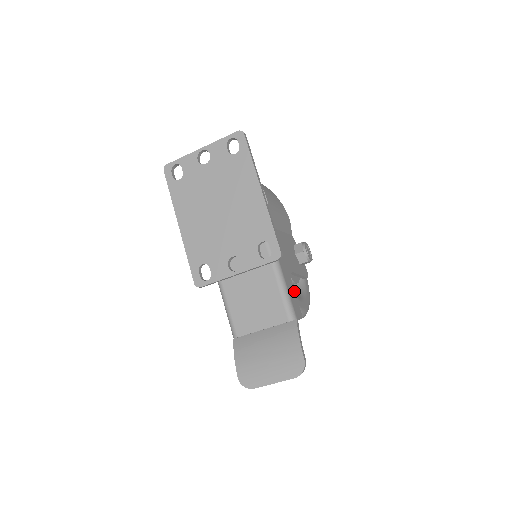
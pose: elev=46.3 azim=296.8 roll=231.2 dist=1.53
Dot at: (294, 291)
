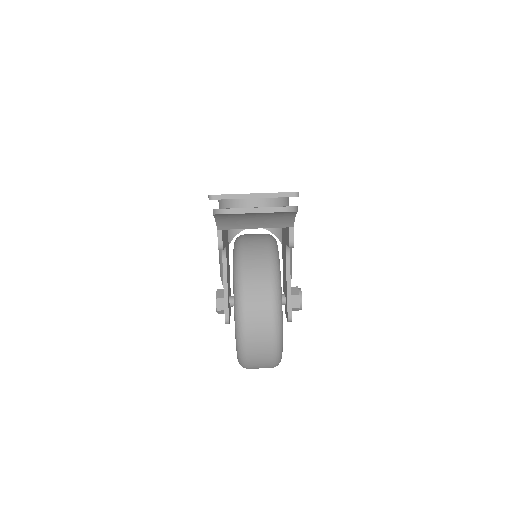
Dot at: occluded
